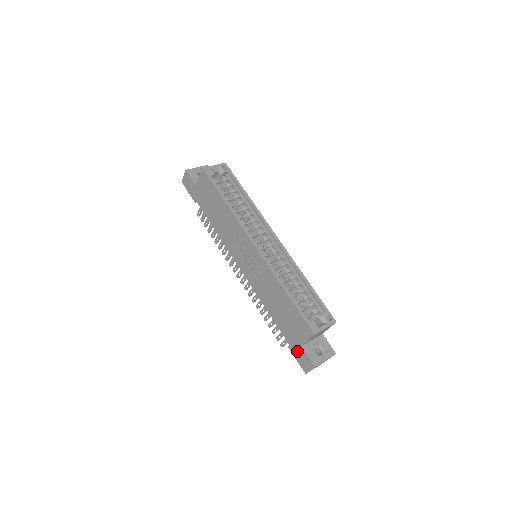
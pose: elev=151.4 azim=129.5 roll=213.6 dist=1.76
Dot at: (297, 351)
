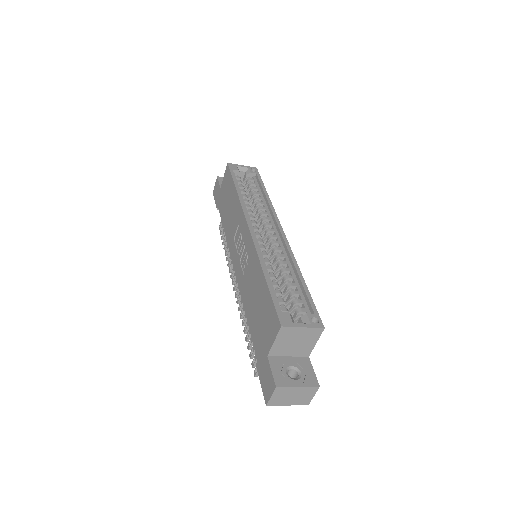
Dot at: (263, 367)
